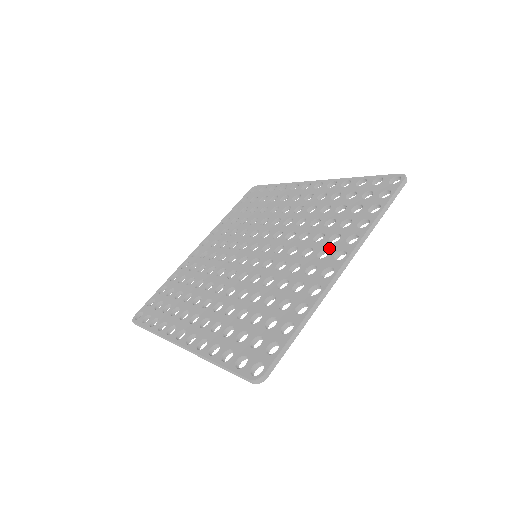
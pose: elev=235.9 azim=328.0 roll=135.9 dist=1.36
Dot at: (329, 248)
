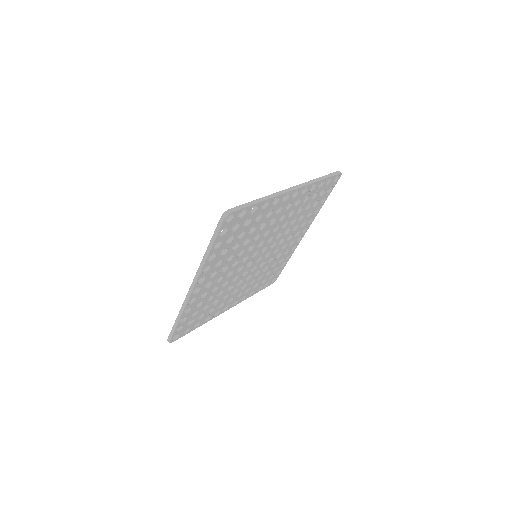
Dot at: occluded
